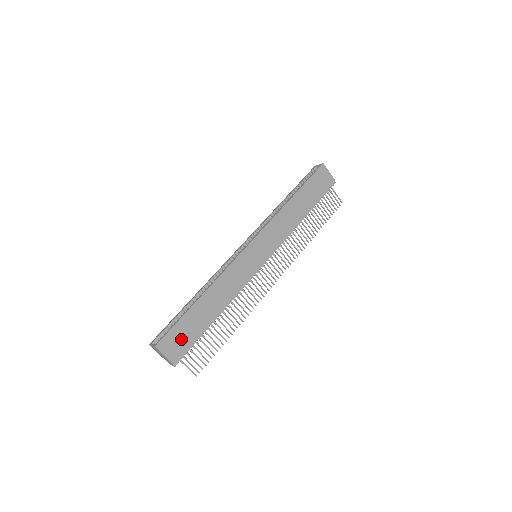
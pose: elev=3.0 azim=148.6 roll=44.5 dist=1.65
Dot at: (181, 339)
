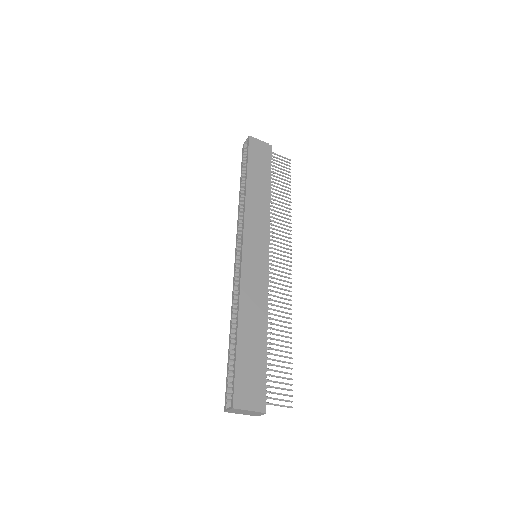
Dot at: (251, 382)
